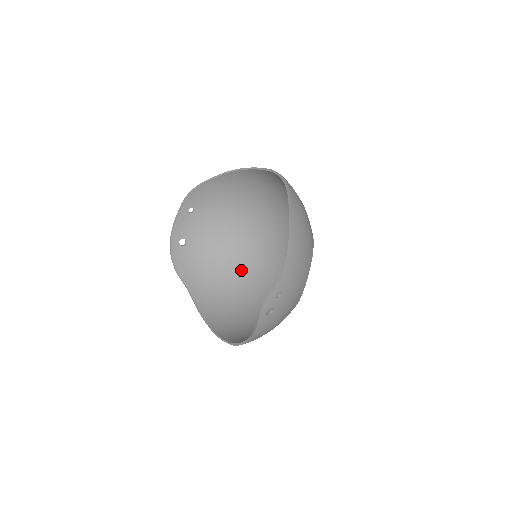
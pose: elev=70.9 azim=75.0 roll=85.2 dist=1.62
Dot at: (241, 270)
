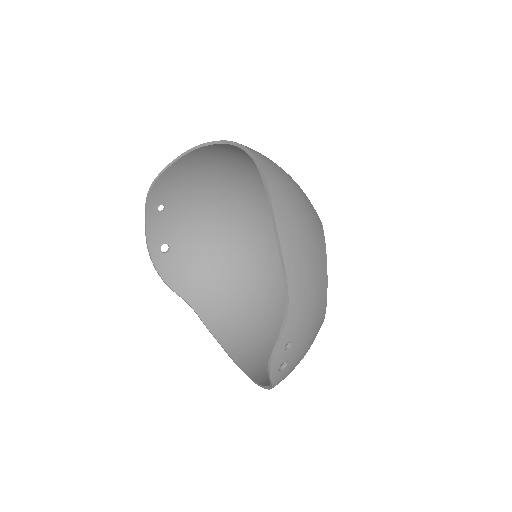
Dot at: (247, 263)
